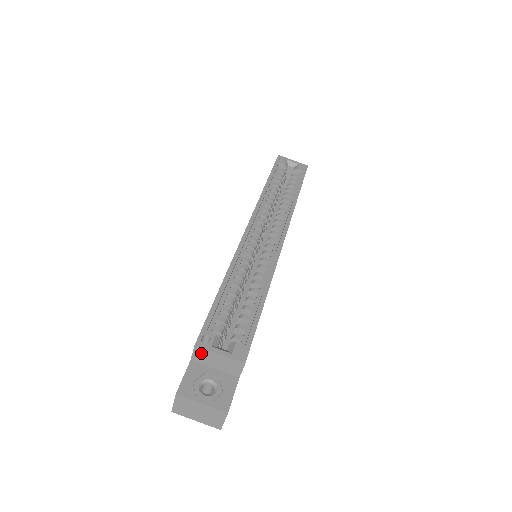
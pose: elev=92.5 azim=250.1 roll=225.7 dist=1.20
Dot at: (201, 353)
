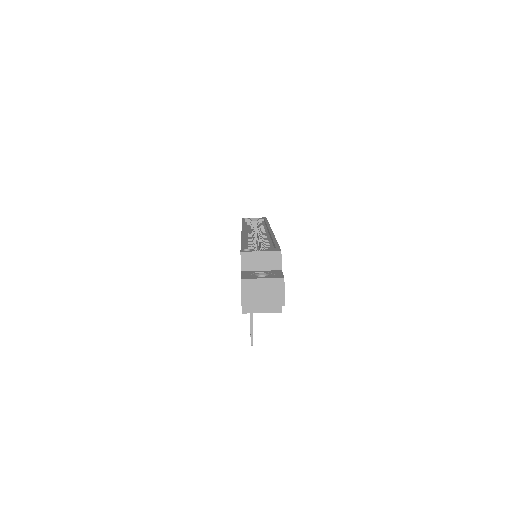
Dot at: (247, 258)
